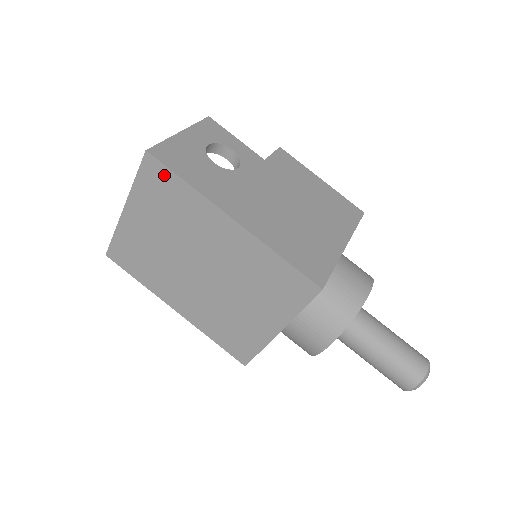
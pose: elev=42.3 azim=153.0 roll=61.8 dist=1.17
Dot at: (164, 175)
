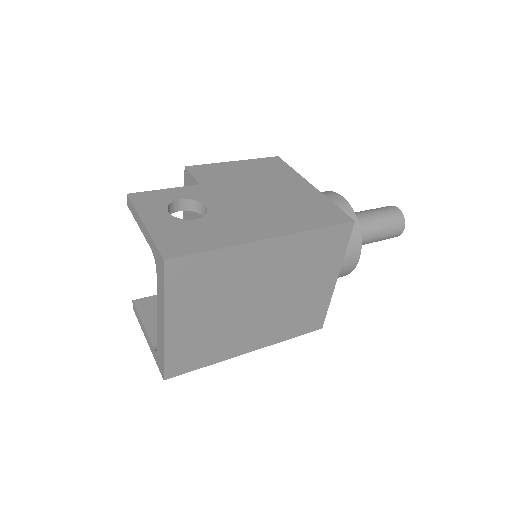
Dot at: (192, 263)
